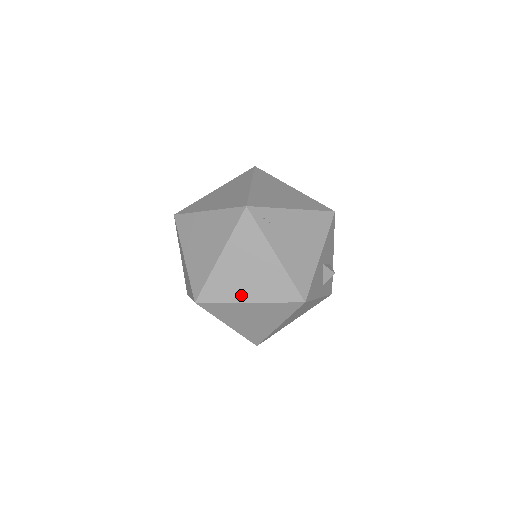
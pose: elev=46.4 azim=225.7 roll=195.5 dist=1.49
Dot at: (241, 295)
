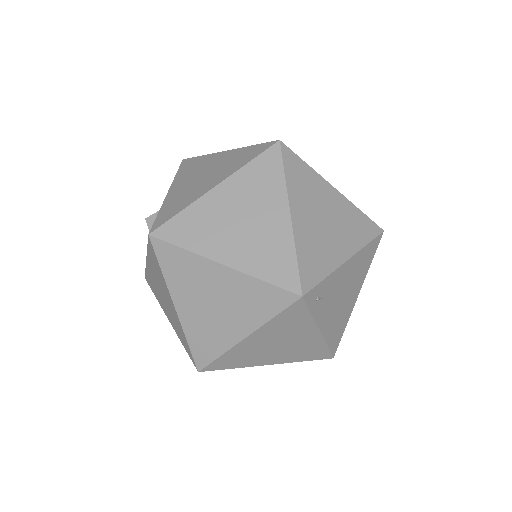
Dot at: (261, 361)
